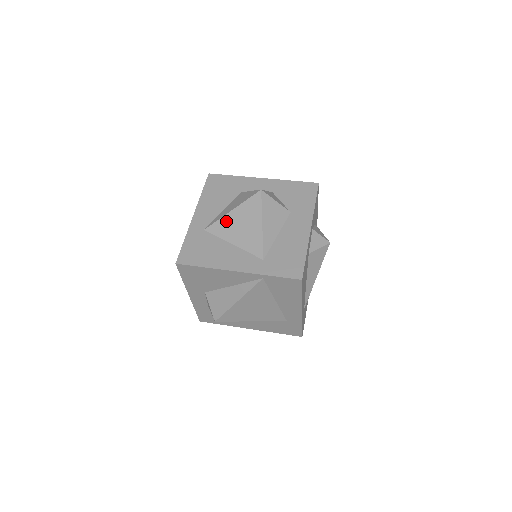
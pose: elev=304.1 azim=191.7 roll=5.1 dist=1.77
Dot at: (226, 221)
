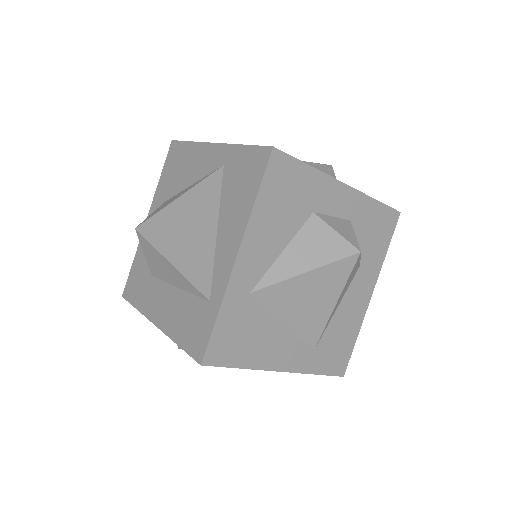
Dot at: (290, 288)
